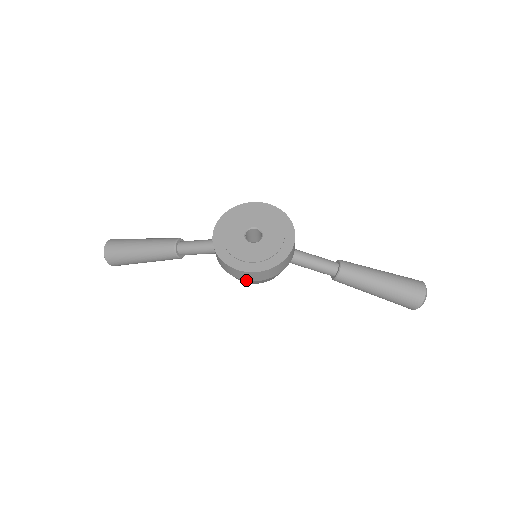
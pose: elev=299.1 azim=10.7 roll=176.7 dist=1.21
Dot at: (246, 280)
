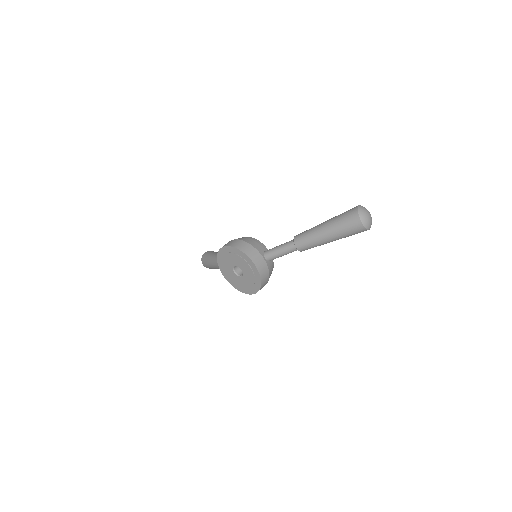
Dot at: occluded
